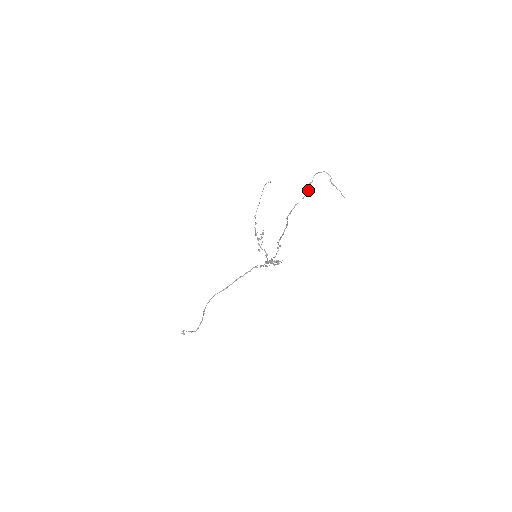
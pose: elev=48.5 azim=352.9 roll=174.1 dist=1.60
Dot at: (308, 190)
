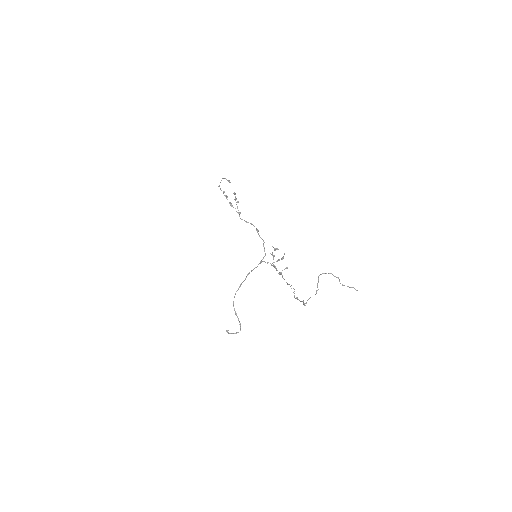
Dot at: (318, 289)
